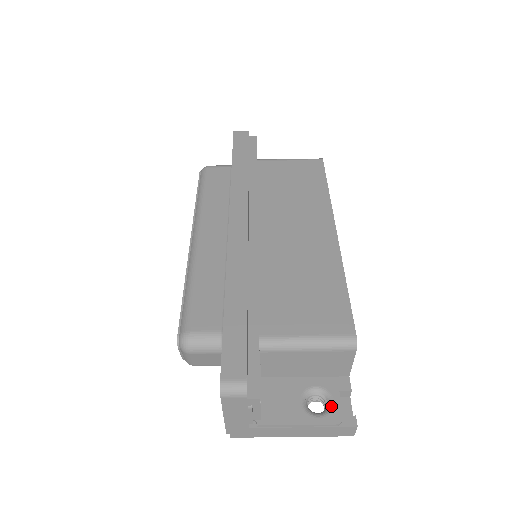
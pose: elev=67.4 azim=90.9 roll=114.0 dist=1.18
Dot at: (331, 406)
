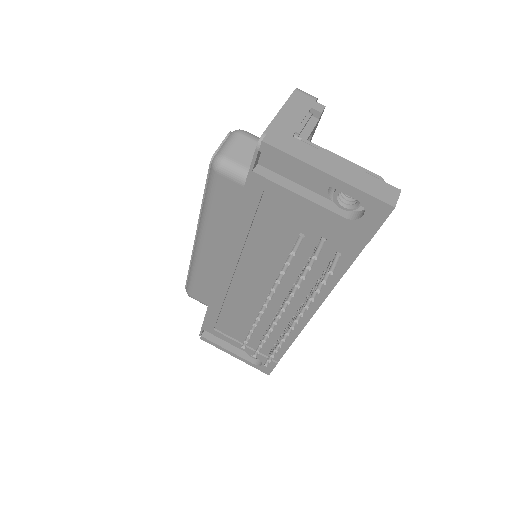
Dot at: occluded
